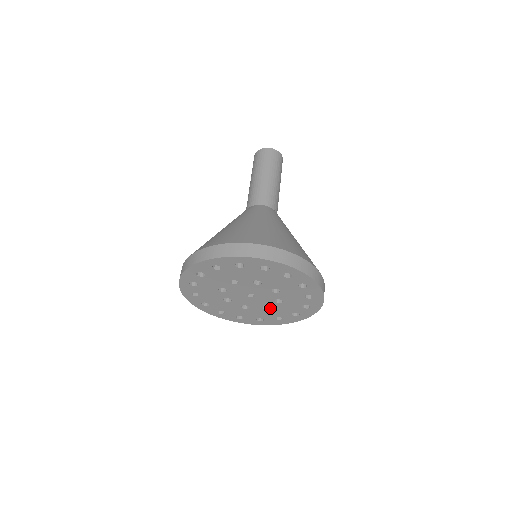
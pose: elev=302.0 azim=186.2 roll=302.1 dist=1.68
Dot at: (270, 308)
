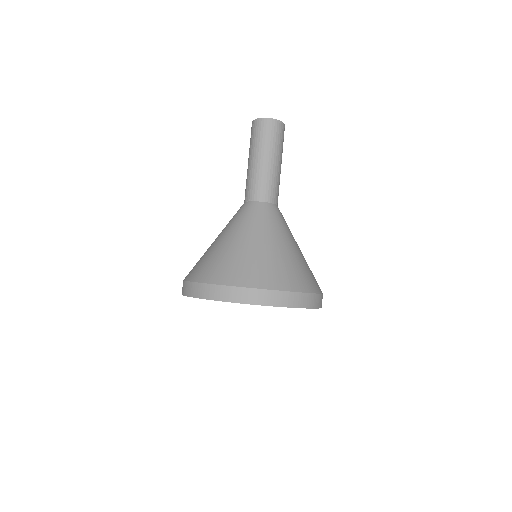
Dot at: occluded
